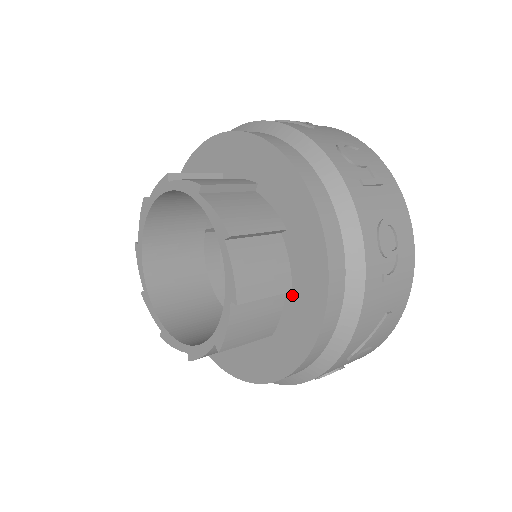
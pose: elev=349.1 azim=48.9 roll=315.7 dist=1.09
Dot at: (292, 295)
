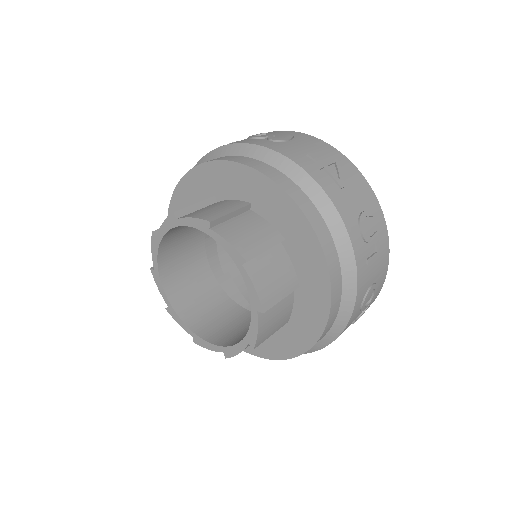
Dot at: (287, 324)
